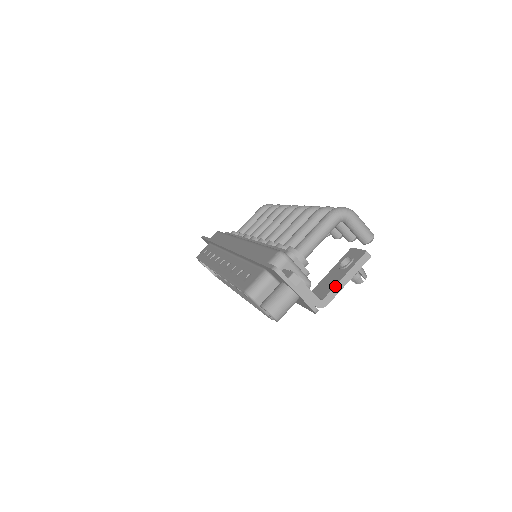
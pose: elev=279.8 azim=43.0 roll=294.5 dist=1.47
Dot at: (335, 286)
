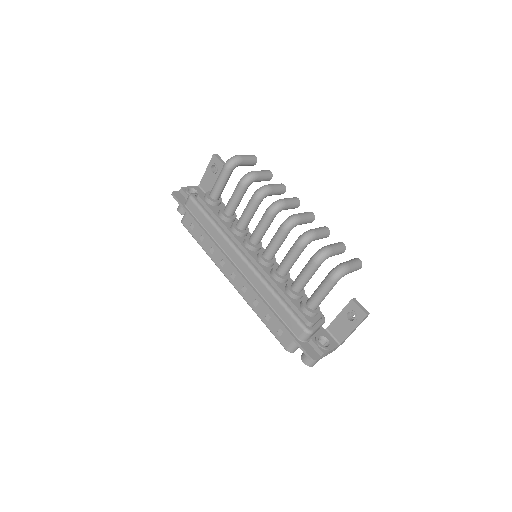
Dot at: (348, 336)
